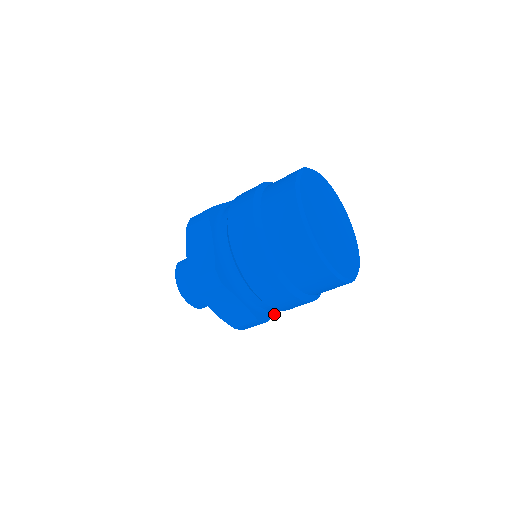
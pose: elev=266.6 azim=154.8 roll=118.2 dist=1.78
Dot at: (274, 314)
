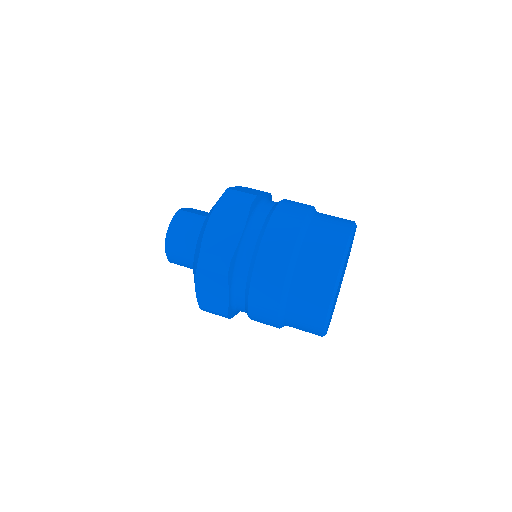
Dot at: (237, 313)
